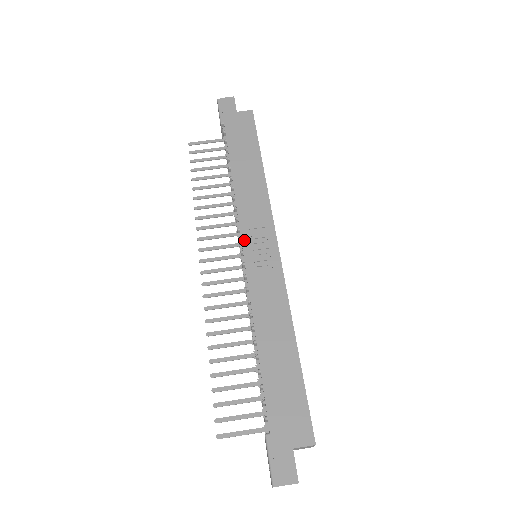
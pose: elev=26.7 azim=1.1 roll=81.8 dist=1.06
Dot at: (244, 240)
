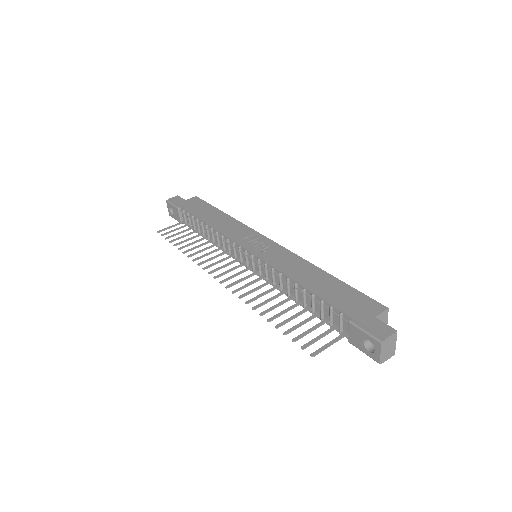
Dot at: (242, 245)
